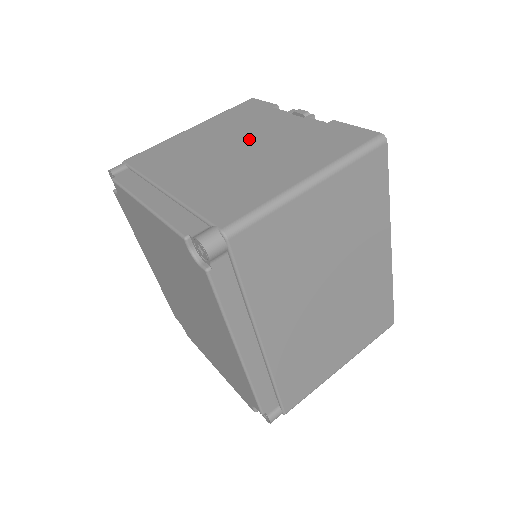
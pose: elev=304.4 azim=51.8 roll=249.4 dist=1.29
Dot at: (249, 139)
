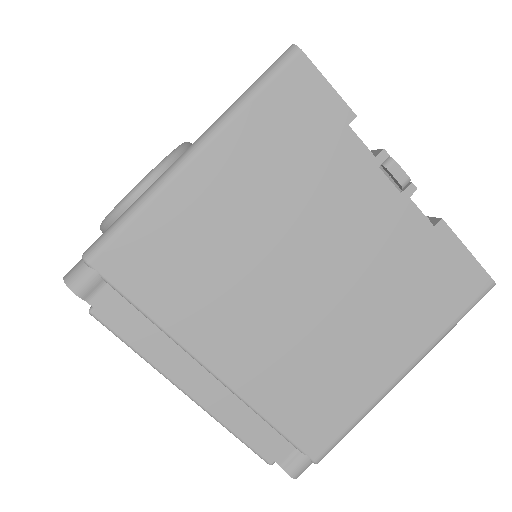
Dot at: (319, 246)
